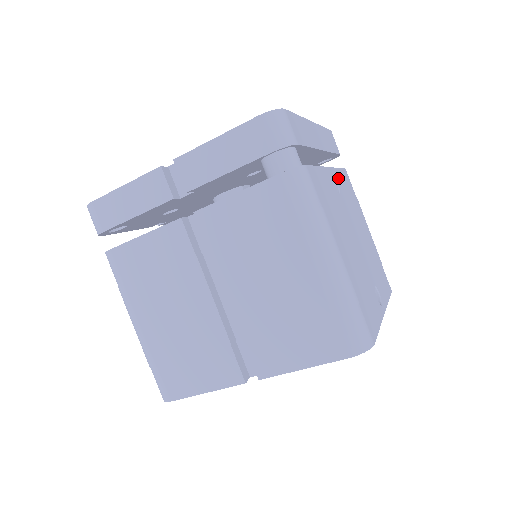
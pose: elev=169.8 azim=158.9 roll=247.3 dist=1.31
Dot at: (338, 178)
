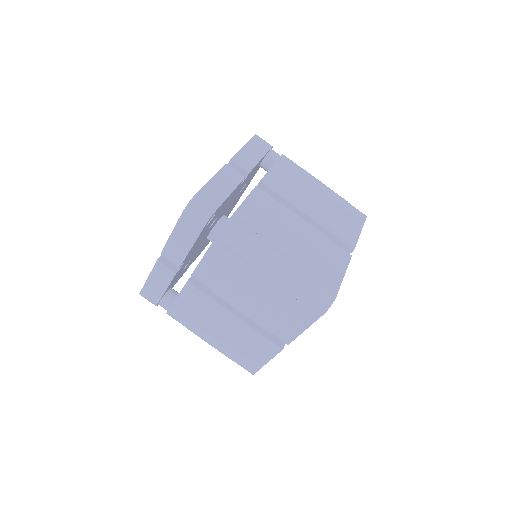
Dot at: occluded
